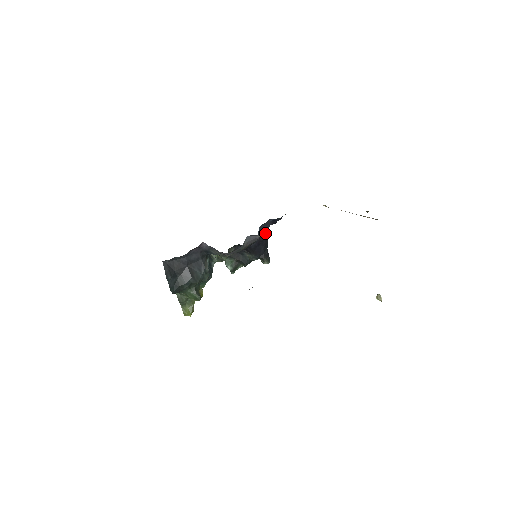
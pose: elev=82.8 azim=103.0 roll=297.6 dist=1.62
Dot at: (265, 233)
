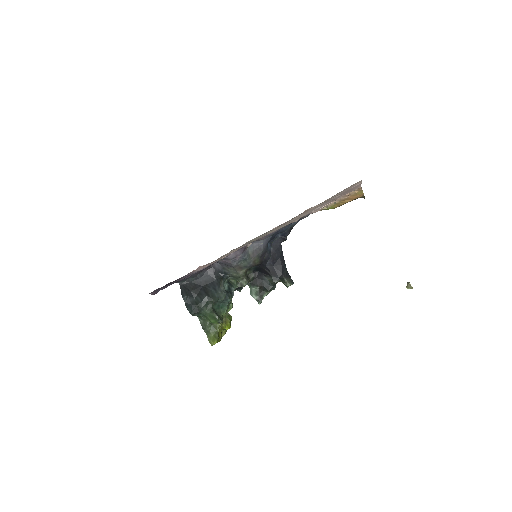
Dot at: (278, 251)
